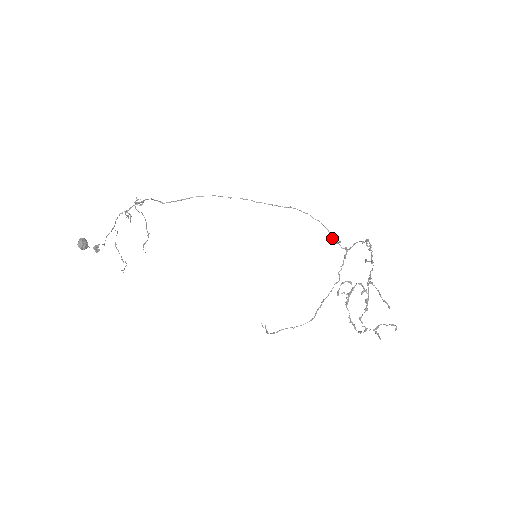
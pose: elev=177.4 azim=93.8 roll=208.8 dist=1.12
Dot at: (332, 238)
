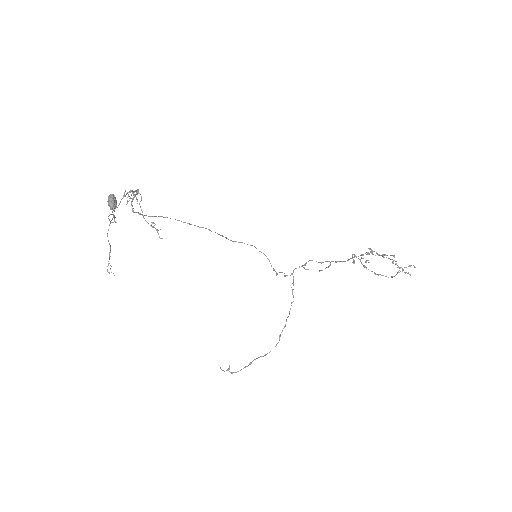
Dot at: (273, 268)
